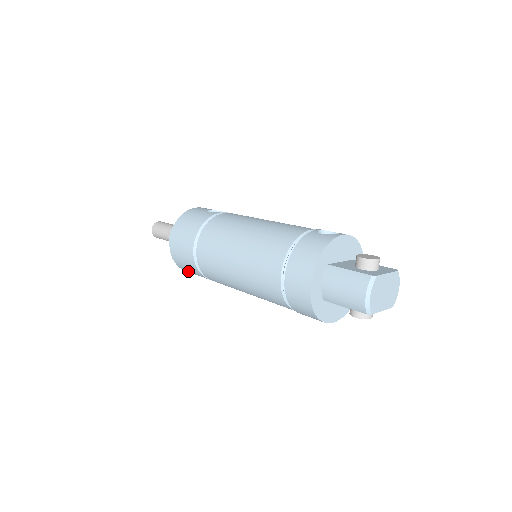
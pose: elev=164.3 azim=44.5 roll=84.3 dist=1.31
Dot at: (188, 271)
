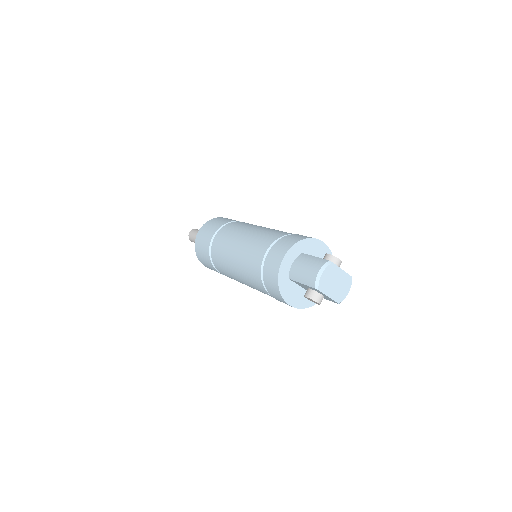
Dot at: (201, 258)
